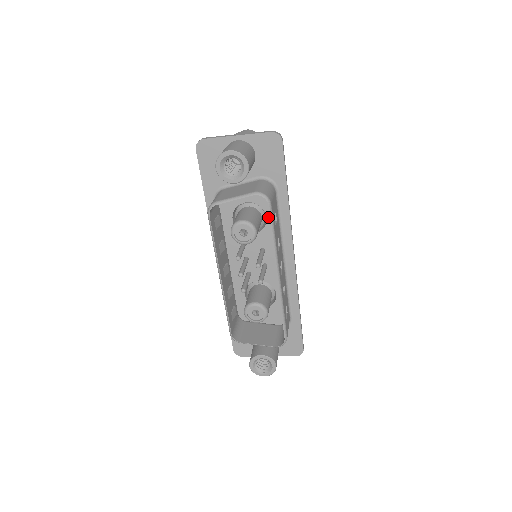
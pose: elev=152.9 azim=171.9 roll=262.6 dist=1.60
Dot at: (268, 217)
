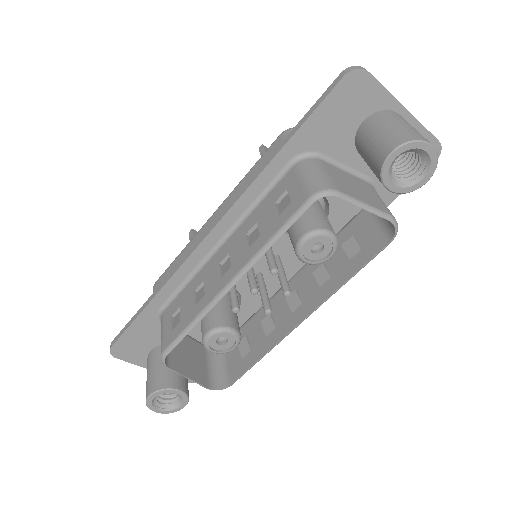
Dot at: occluded
